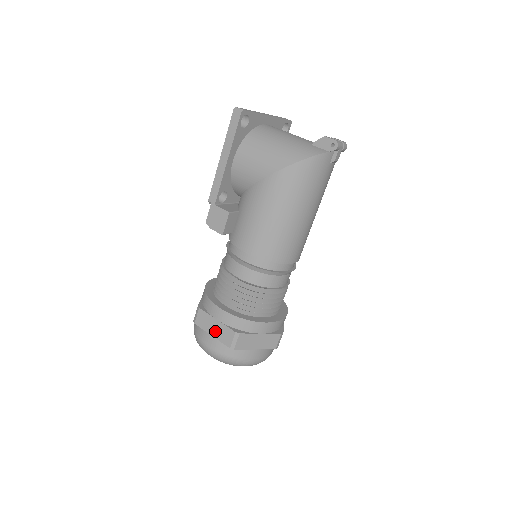
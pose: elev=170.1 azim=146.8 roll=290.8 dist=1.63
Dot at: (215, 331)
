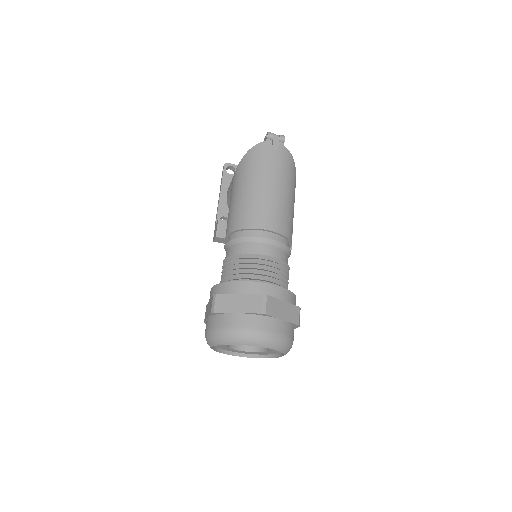
Dot at: (208, 311)
